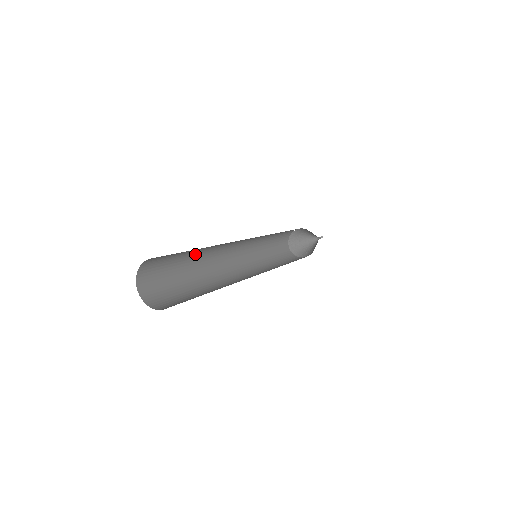
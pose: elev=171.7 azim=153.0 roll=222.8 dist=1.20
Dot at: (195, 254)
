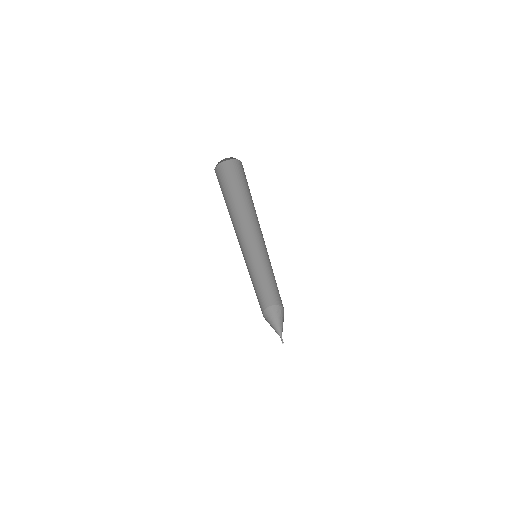
Dot at: (229, 214)
